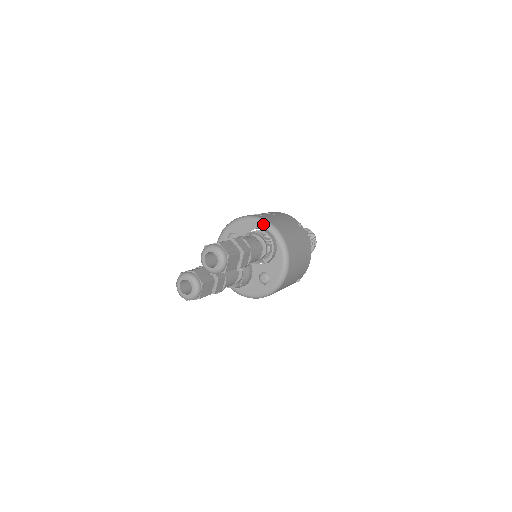
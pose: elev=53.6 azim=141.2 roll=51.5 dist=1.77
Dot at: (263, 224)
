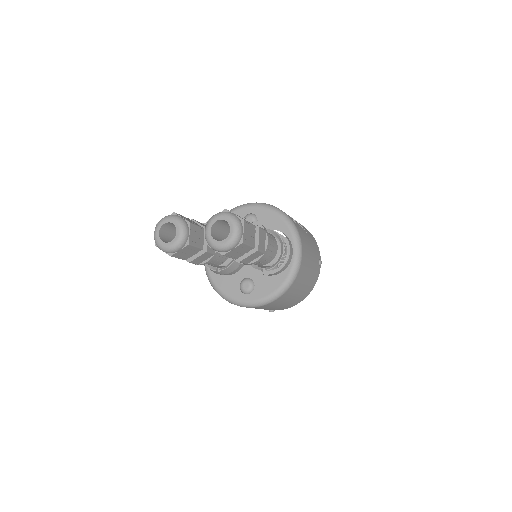
Dot at: (293, 234)
